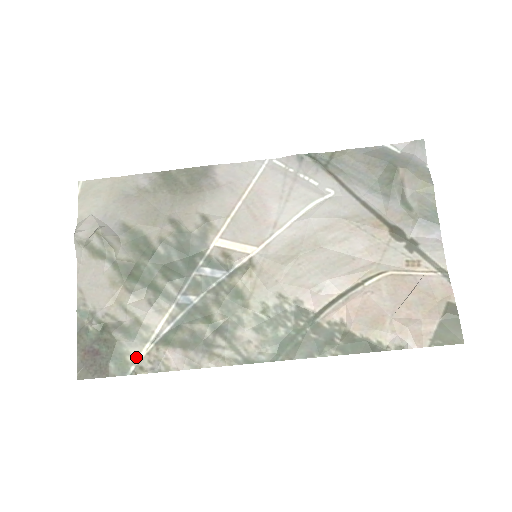
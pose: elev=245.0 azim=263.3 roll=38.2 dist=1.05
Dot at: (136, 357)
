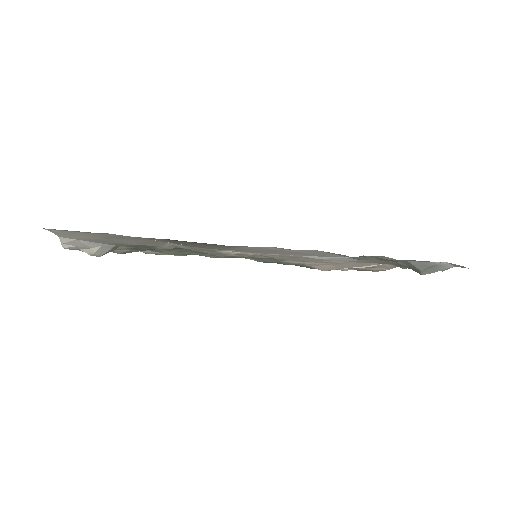
Dot at: occluded
